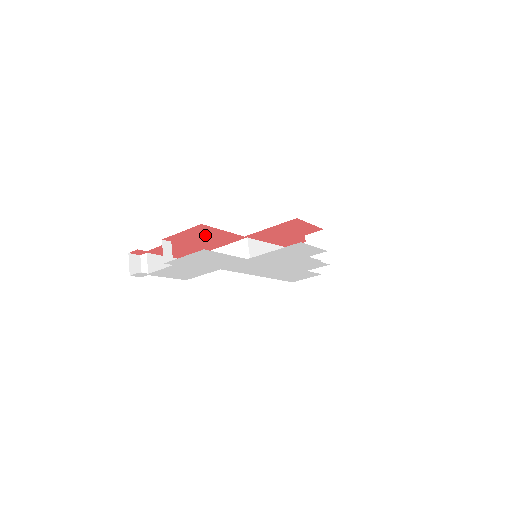
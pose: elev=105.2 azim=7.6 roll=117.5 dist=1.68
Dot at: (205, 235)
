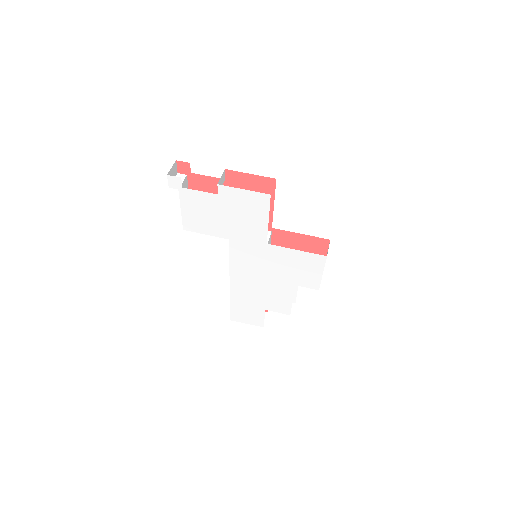
Dot at: occluded
